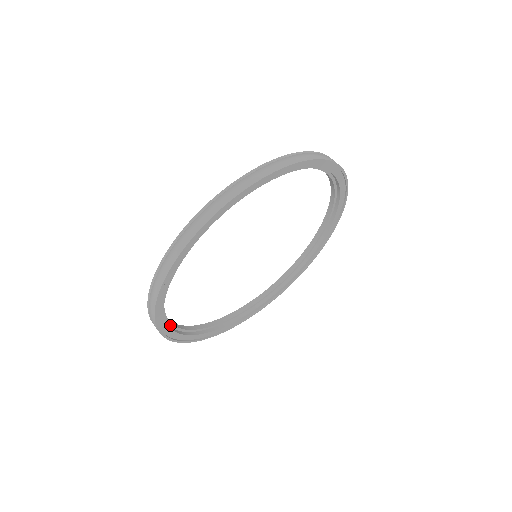
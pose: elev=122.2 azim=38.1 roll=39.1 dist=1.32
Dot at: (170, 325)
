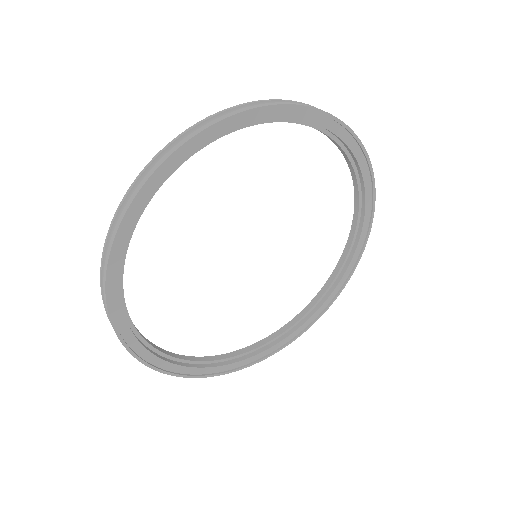
Dot at: (138, 215)
